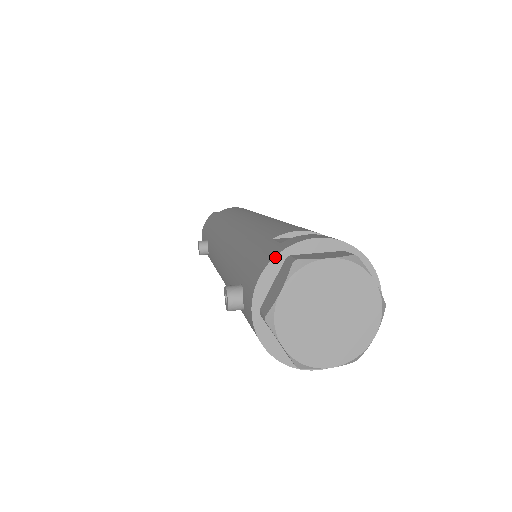
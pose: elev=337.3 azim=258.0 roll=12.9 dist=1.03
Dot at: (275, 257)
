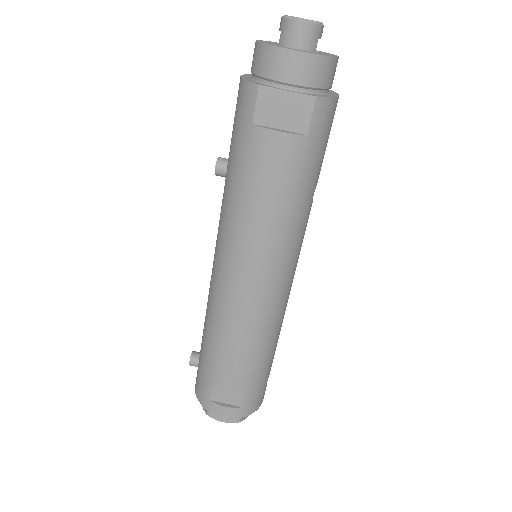
Dot at: occluded
